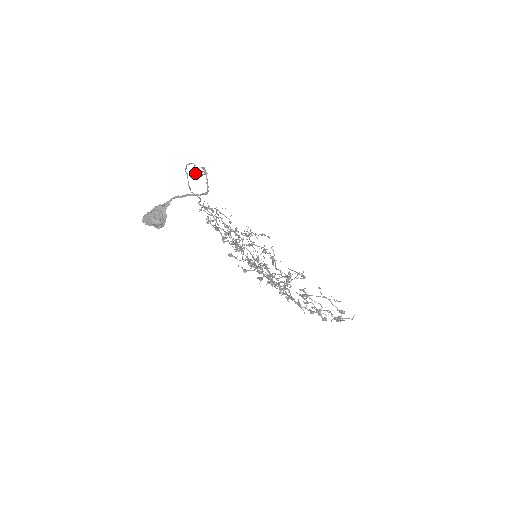
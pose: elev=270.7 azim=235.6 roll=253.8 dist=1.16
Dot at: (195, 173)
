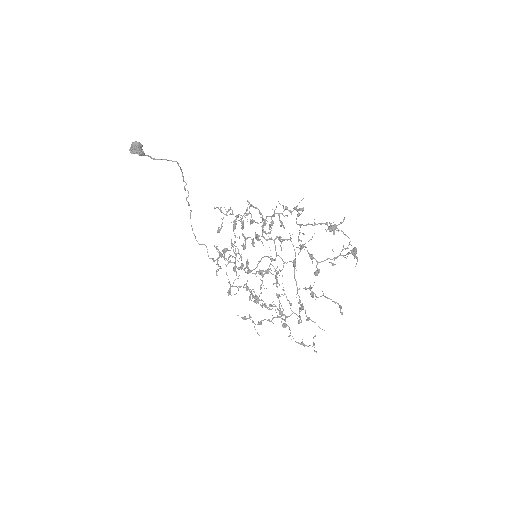
Dot at: (188, 204)
